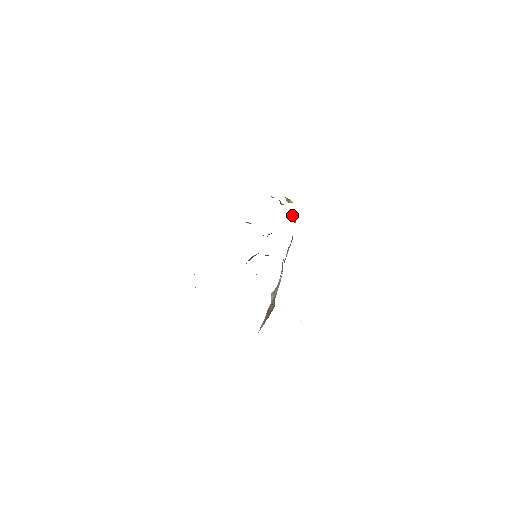
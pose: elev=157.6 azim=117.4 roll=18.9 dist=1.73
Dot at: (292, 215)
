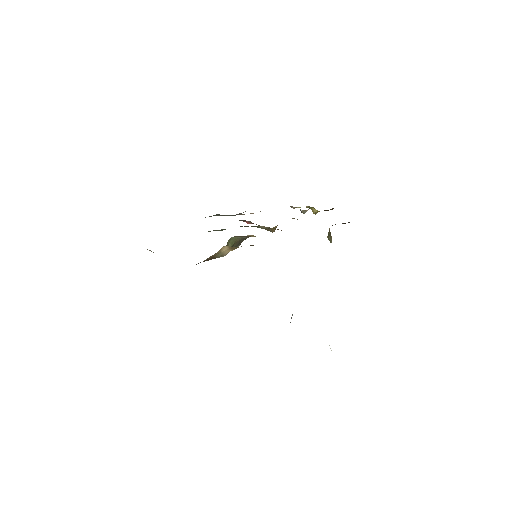
Dot at: occluded
